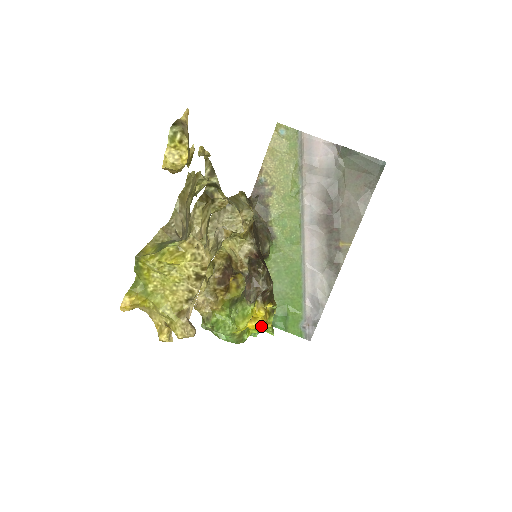
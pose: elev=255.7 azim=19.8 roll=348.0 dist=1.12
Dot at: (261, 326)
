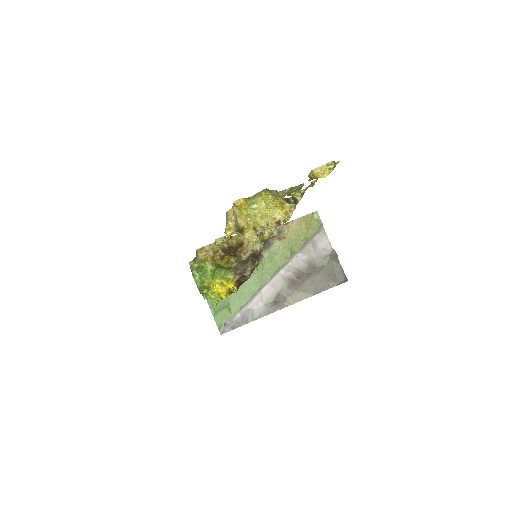
Dot at: (223, 292)
